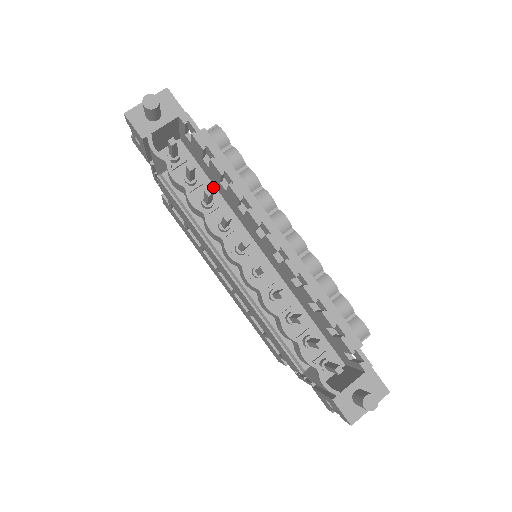
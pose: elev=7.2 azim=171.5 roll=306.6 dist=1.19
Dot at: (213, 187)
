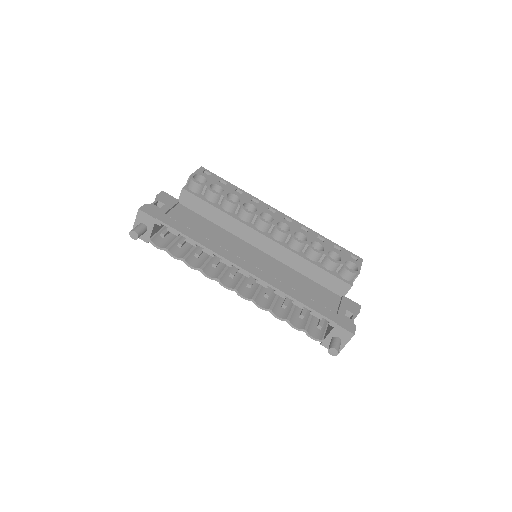
Dot at: occluded
